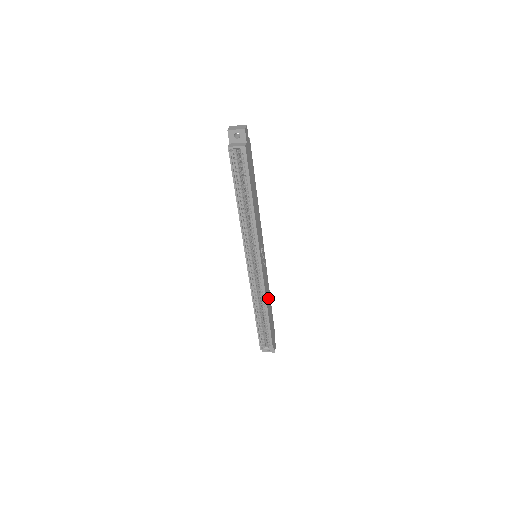
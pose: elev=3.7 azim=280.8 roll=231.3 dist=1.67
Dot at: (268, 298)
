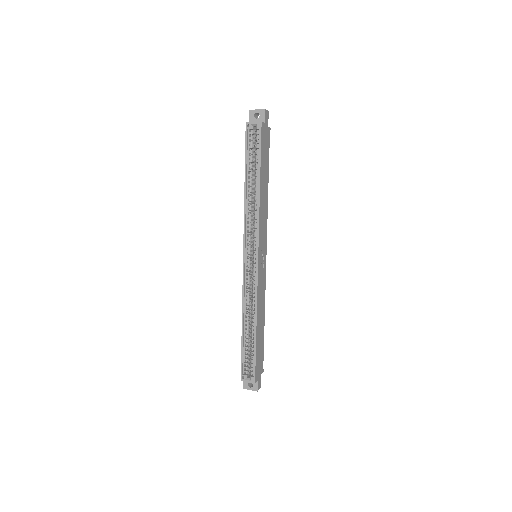
Dot at: (261, 312)
